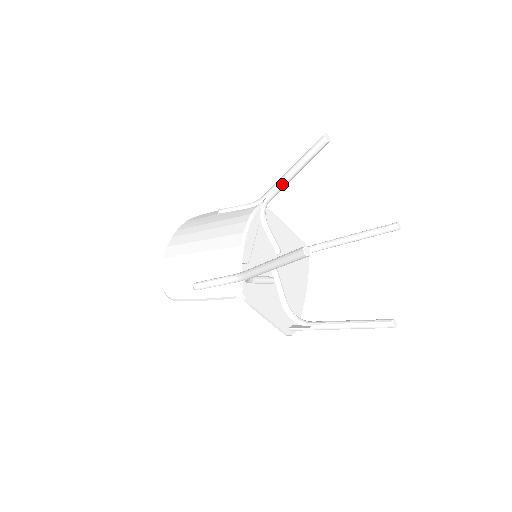
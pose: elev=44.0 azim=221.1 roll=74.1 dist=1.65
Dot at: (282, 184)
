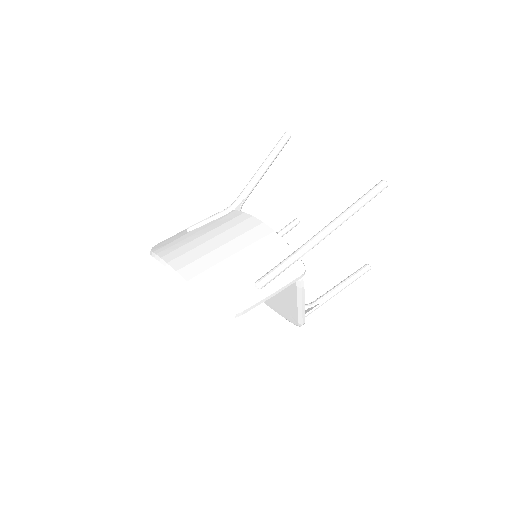
Dot at: (258, 181)
